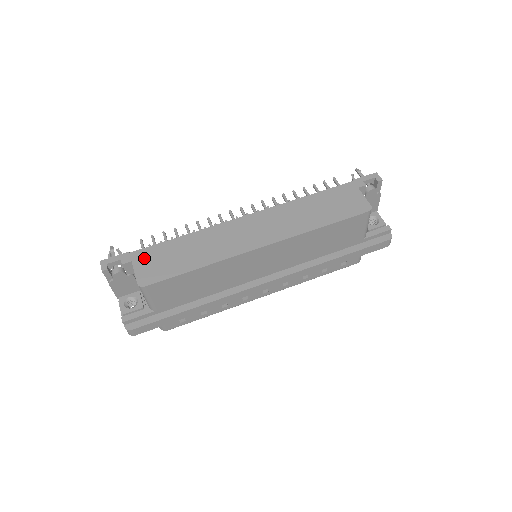
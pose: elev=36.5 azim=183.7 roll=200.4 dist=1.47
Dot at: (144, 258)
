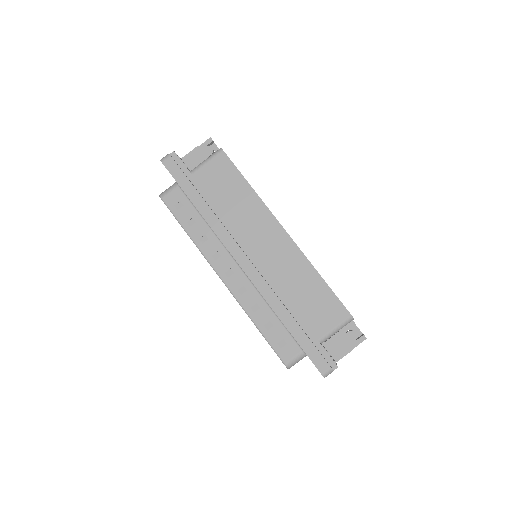
Dot at: occluded
